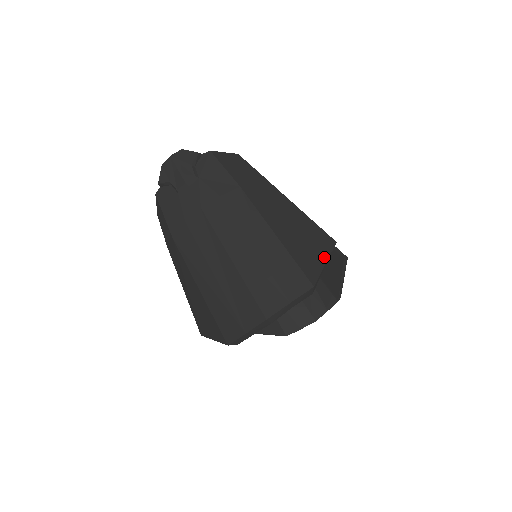
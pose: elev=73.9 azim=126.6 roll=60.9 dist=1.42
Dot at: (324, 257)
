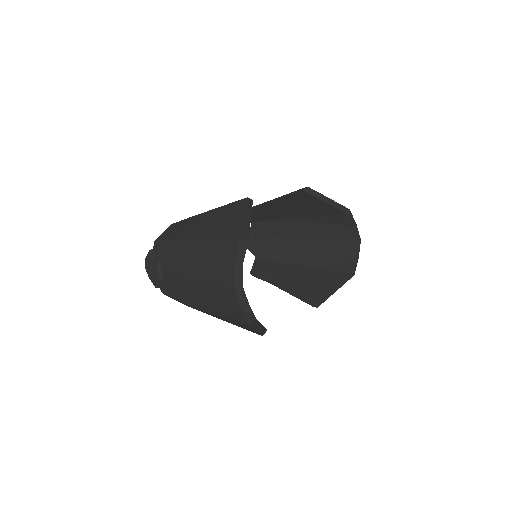
Dot at: (241, 215)
